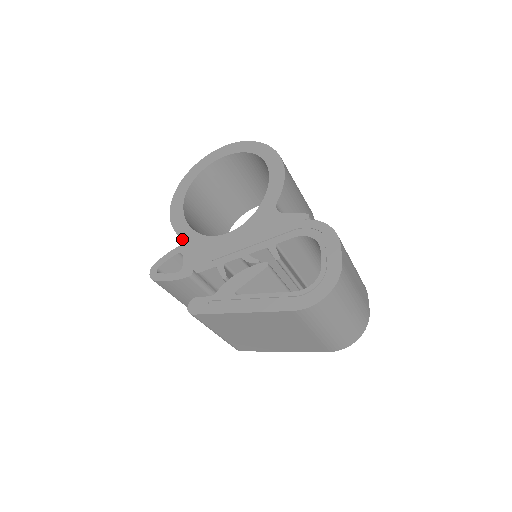
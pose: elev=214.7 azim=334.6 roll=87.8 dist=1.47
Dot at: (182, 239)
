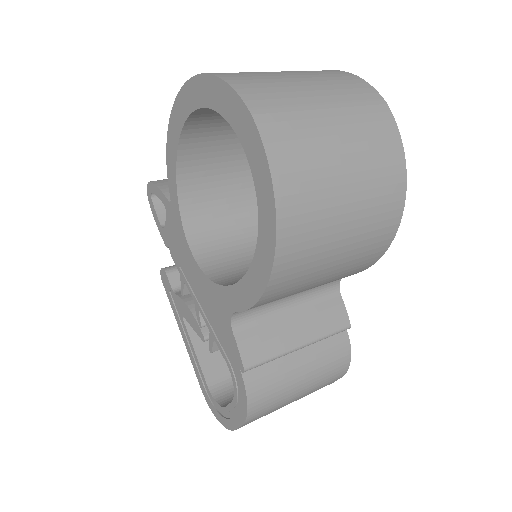
Dot at: occluded
